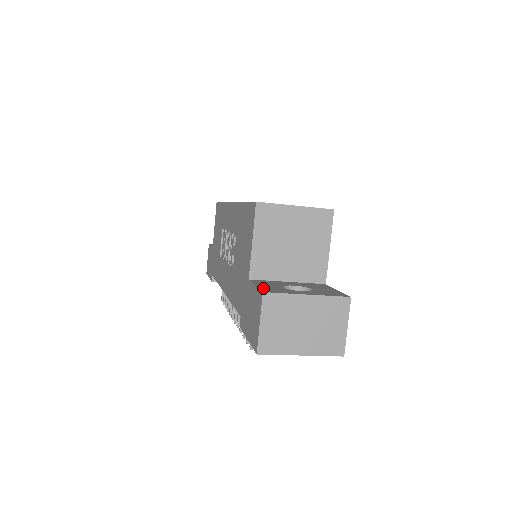
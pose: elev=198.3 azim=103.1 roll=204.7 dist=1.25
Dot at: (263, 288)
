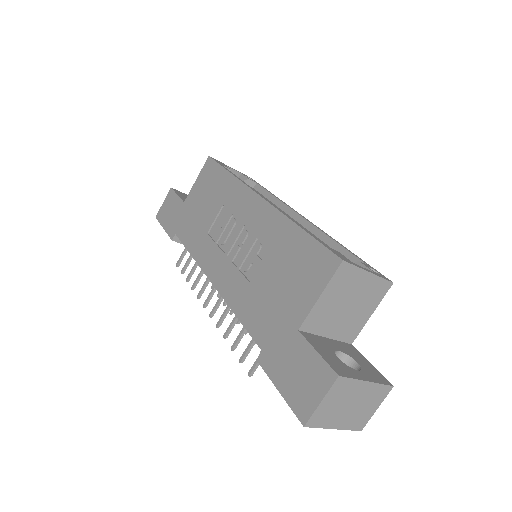
Dot at: (330, 362)
